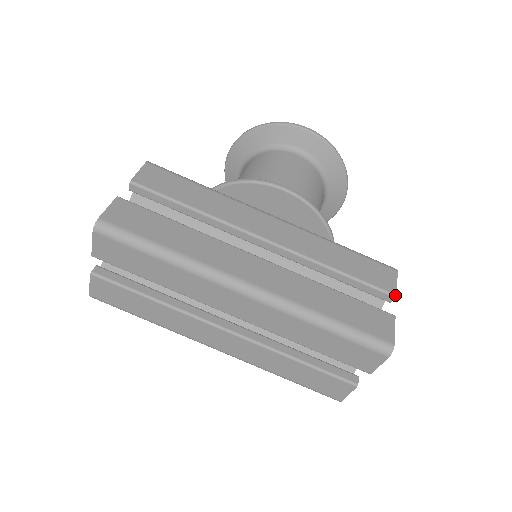
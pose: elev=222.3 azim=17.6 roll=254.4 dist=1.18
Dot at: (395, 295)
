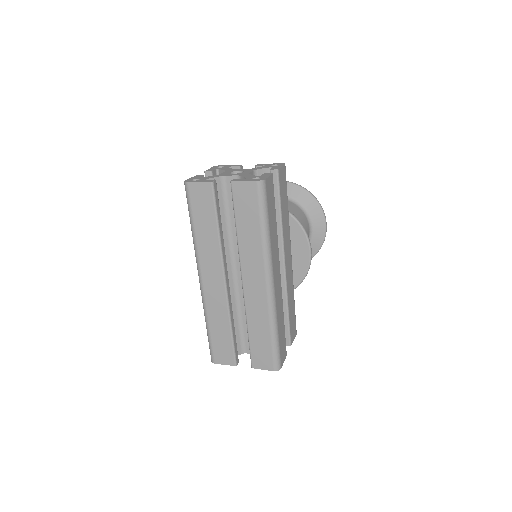
Dot at: occluded
